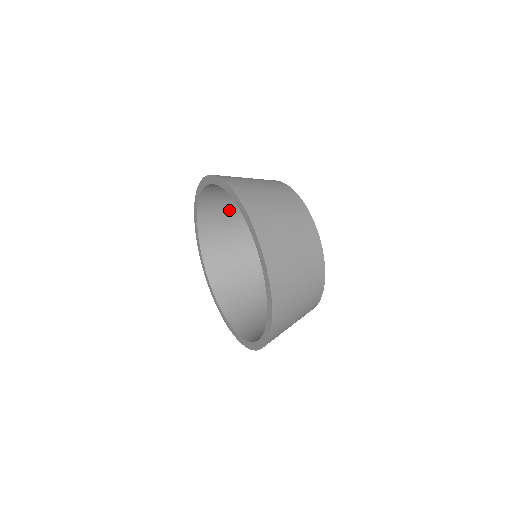
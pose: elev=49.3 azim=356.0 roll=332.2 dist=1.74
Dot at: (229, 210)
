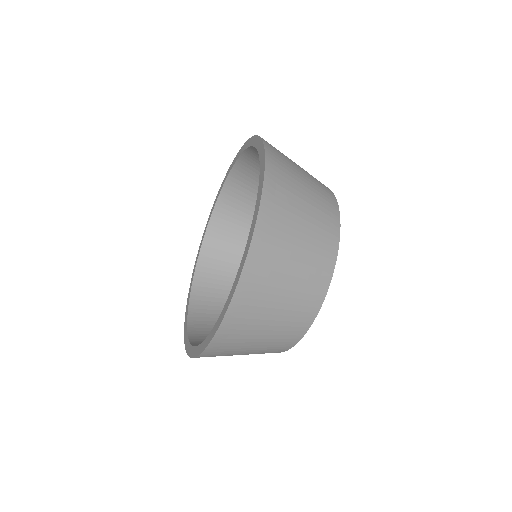
Dot at: occluded
